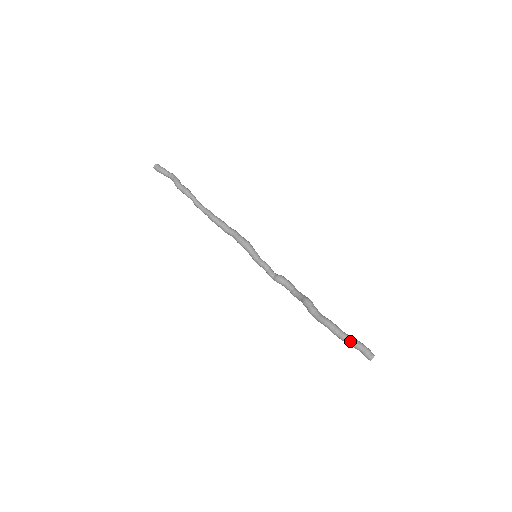
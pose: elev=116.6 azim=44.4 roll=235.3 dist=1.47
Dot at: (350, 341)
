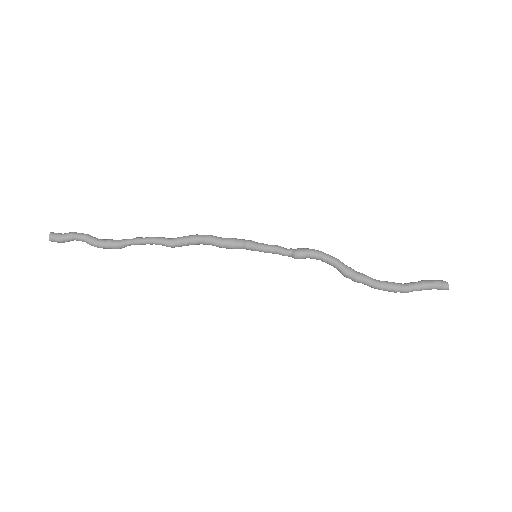
Dot at: occluded
